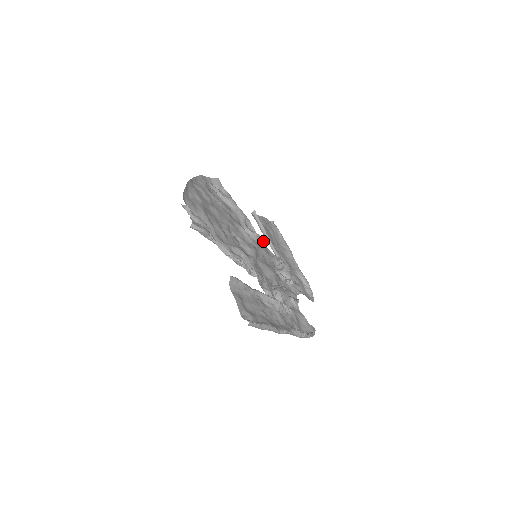
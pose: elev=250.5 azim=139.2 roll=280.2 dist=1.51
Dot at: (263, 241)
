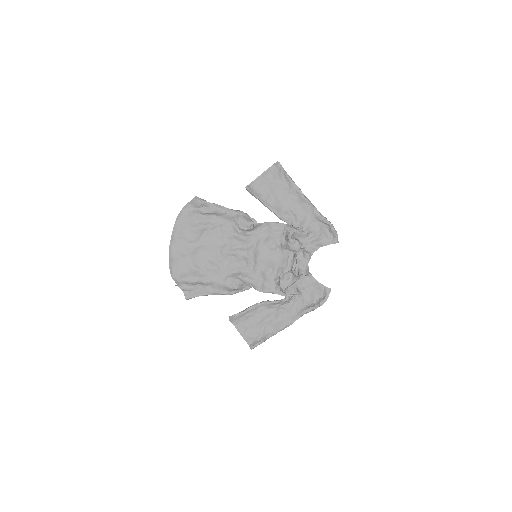
Dot at: (262, 224)
